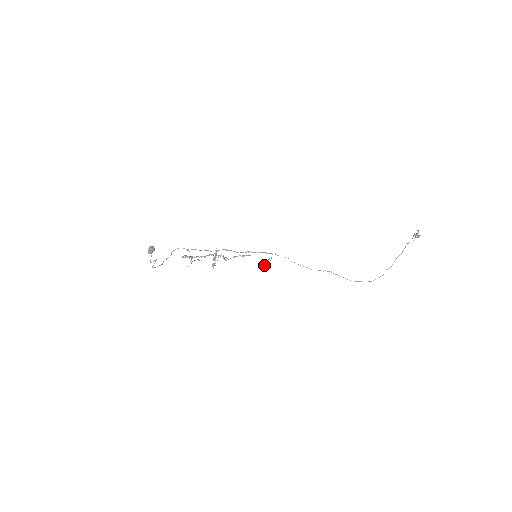
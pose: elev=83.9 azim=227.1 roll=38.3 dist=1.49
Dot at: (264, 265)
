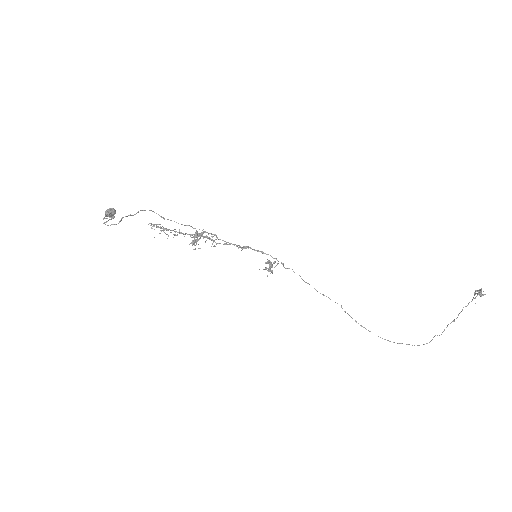
Dot at: (267, 261)
